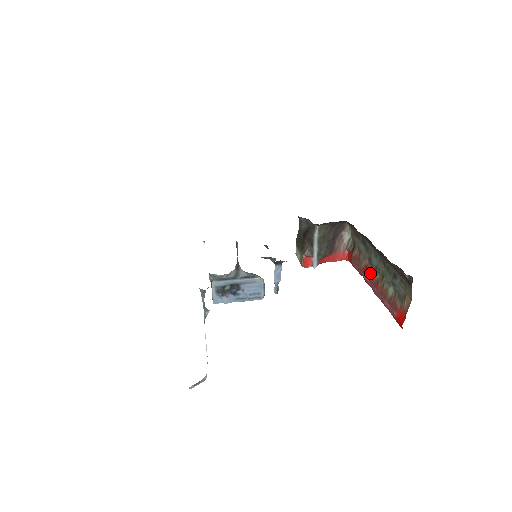
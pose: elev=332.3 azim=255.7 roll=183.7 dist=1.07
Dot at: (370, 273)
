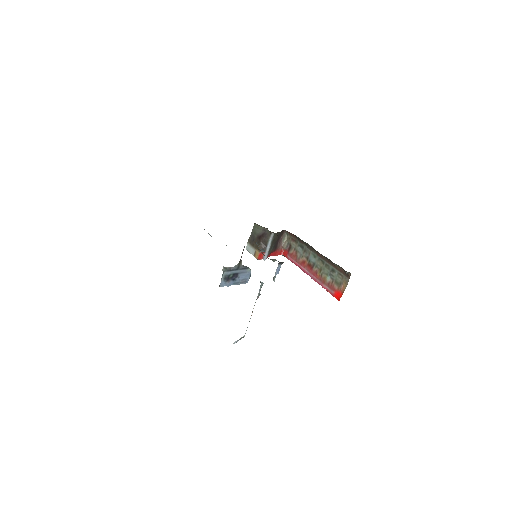
Dot at: (308, 266)
